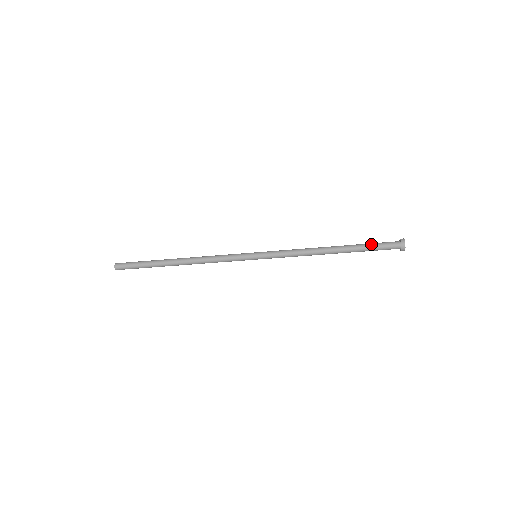
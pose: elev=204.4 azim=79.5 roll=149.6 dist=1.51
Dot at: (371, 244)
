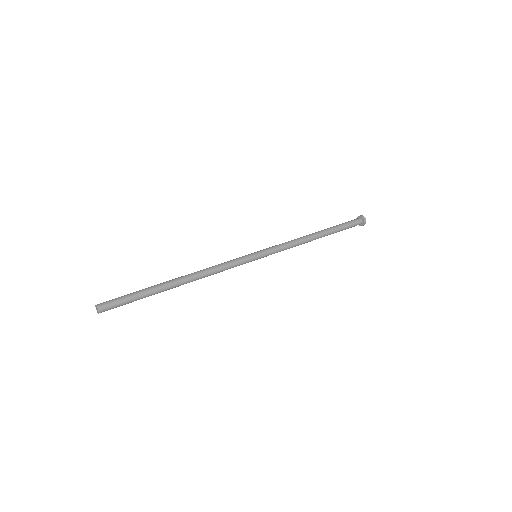
Dot at: (344, 225)
